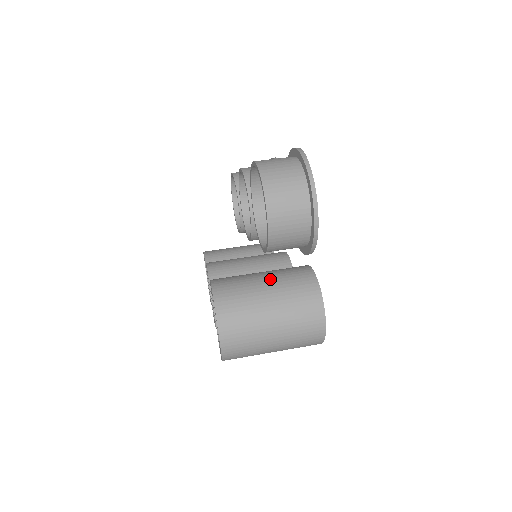
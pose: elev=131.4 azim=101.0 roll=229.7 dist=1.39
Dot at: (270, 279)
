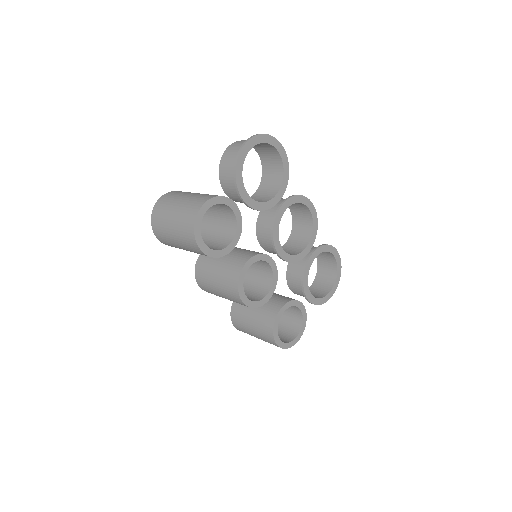
Dot at: occluded
